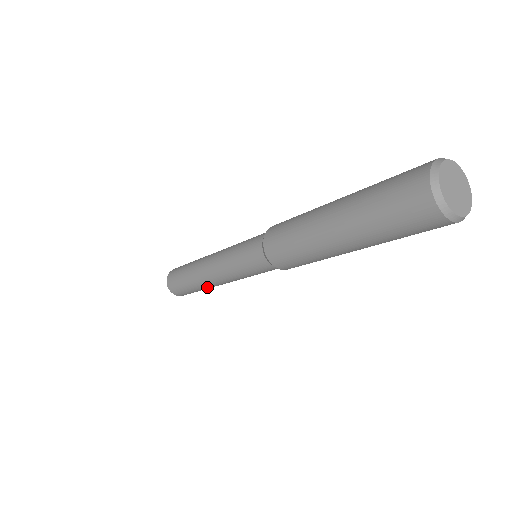
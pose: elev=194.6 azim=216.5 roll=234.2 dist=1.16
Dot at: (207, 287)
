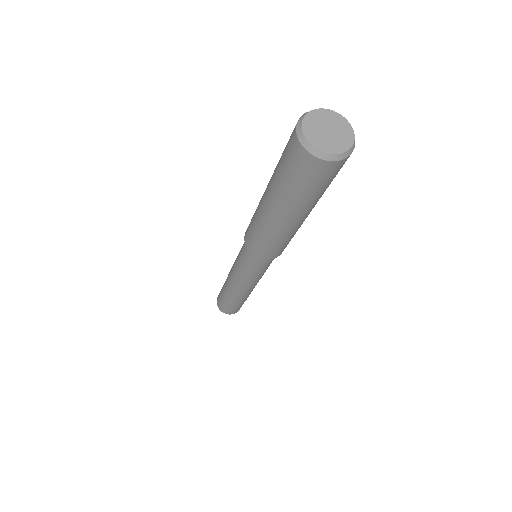
Dot at: (230, 294)
